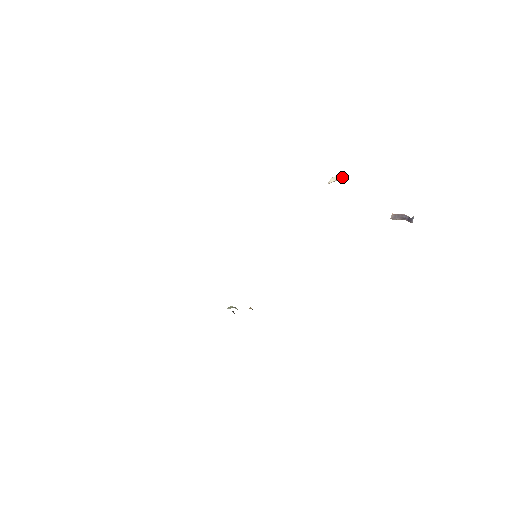
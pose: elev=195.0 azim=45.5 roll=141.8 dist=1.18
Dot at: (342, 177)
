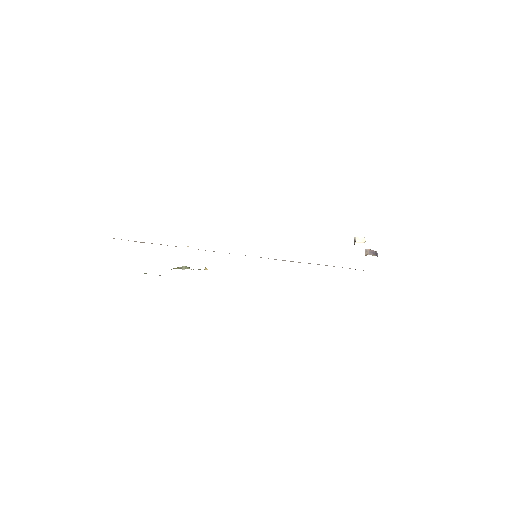
Dot at: occluded
